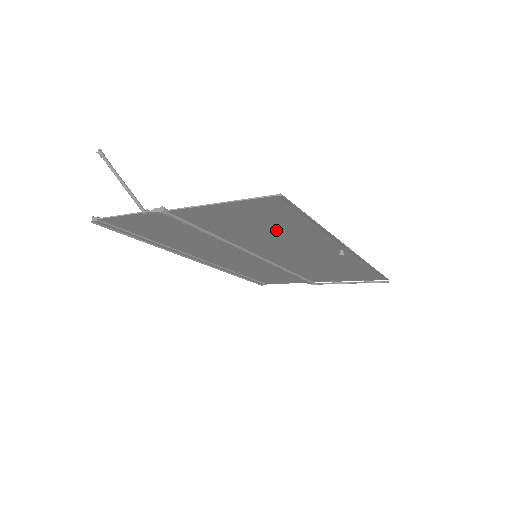
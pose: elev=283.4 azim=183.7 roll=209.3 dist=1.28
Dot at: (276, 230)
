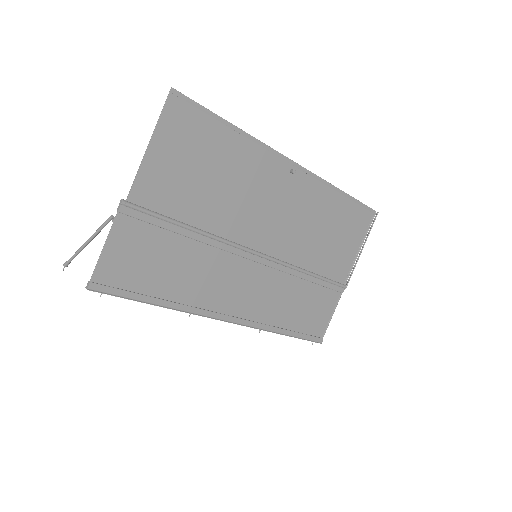
Dot at: (220, 168)
